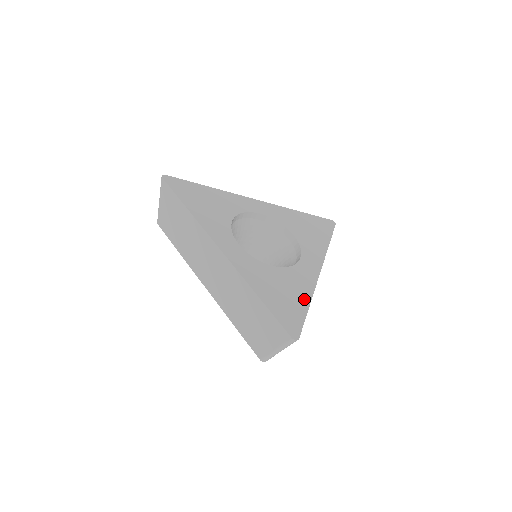
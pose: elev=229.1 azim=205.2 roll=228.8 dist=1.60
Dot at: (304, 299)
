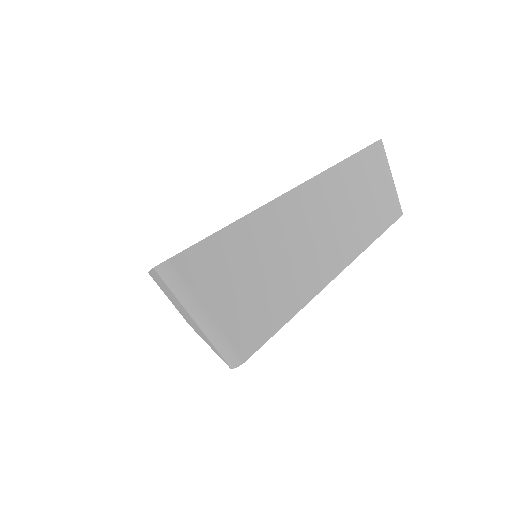
Dot at: occluded
